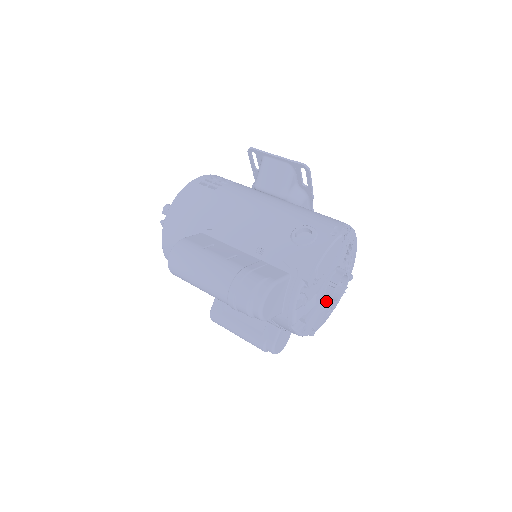
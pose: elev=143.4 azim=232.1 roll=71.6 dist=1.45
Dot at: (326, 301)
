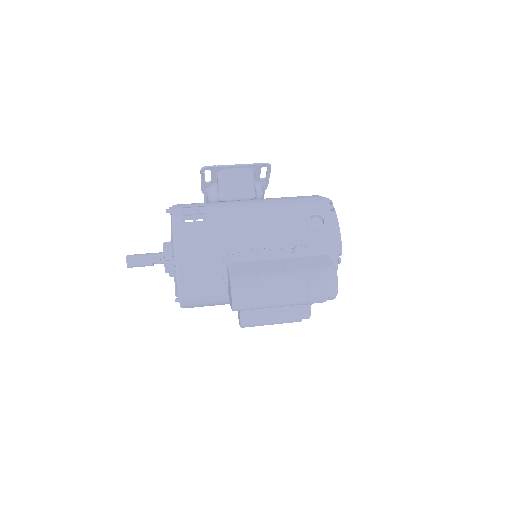
Dot at: occluded
